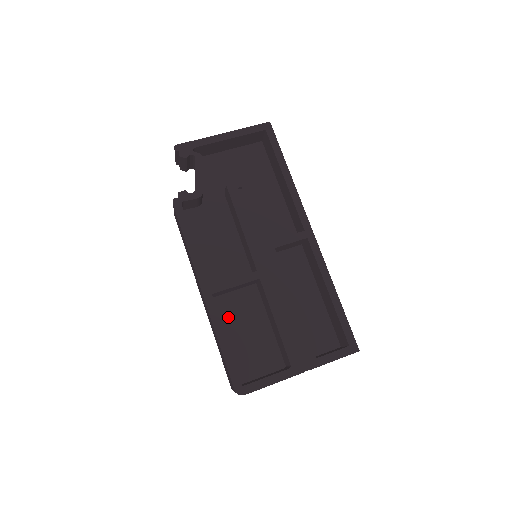
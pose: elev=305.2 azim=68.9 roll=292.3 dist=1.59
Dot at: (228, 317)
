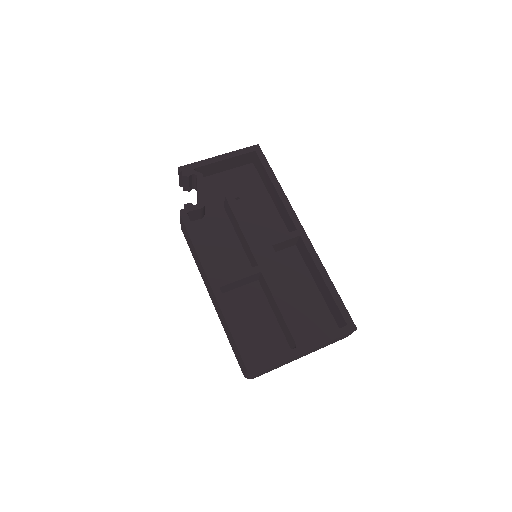
Dot at: (235, 310)
